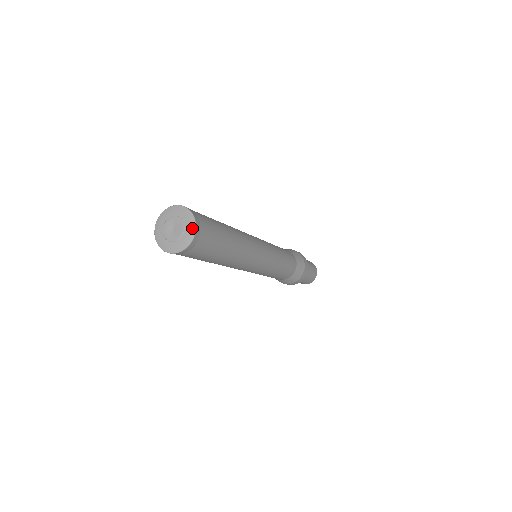
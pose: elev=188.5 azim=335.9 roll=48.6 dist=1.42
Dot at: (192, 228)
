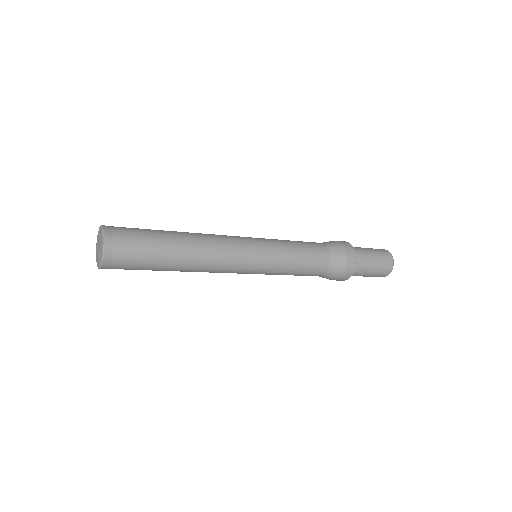
Dot at: (102, 248)
